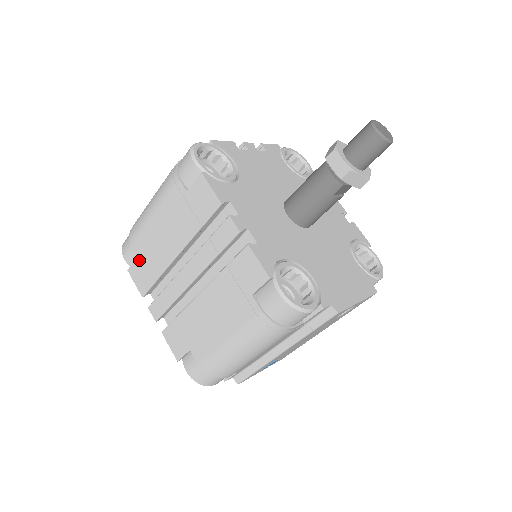
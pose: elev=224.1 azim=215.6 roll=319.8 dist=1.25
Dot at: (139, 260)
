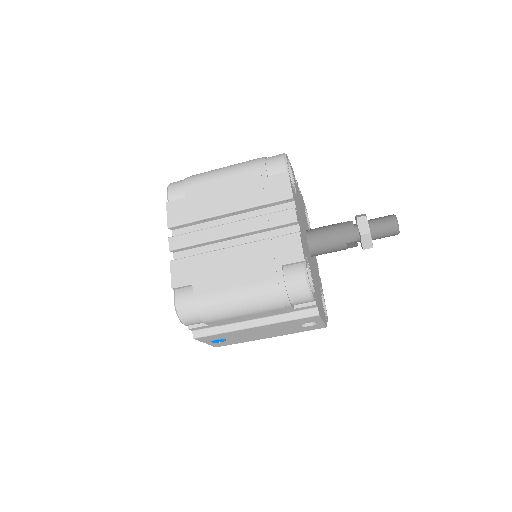
Dot at: (185, 200)
